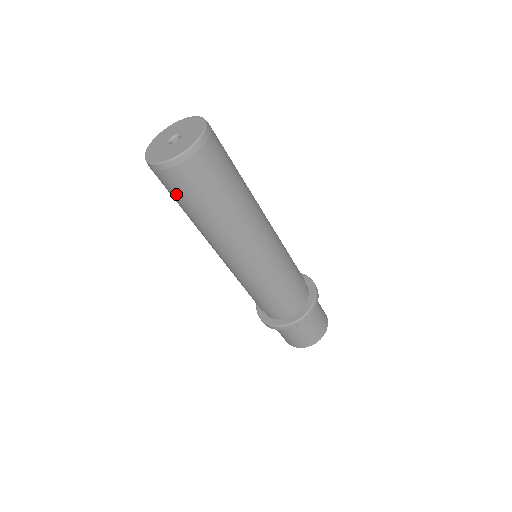
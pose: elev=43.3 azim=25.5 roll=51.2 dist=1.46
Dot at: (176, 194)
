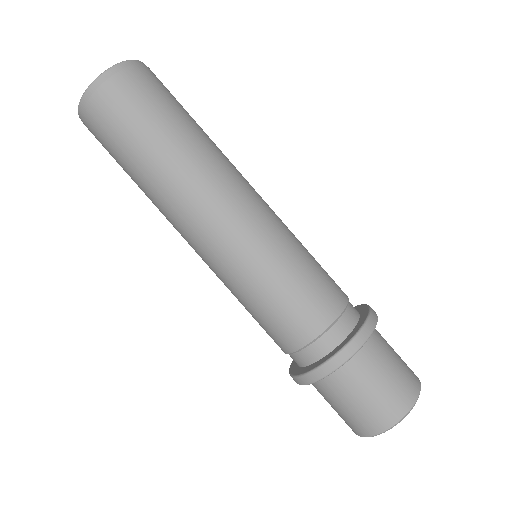
Dot at: (110, 153)
